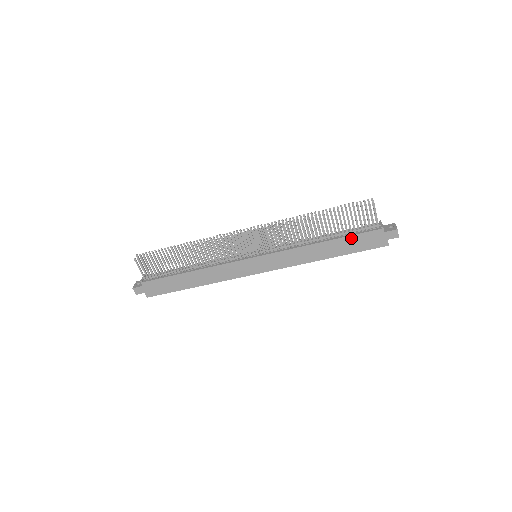
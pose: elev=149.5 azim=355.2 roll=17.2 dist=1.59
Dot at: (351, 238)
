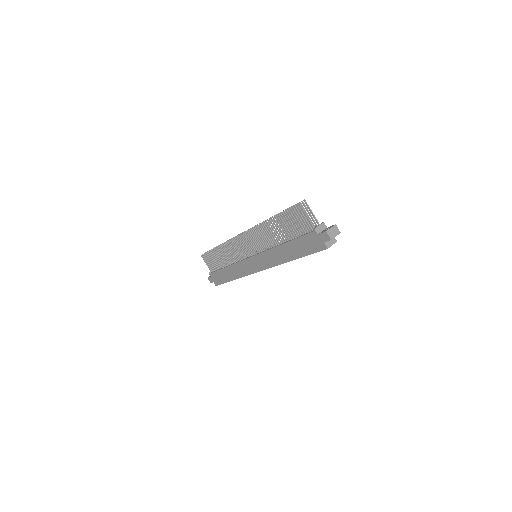
Dot at: (298, 241)
